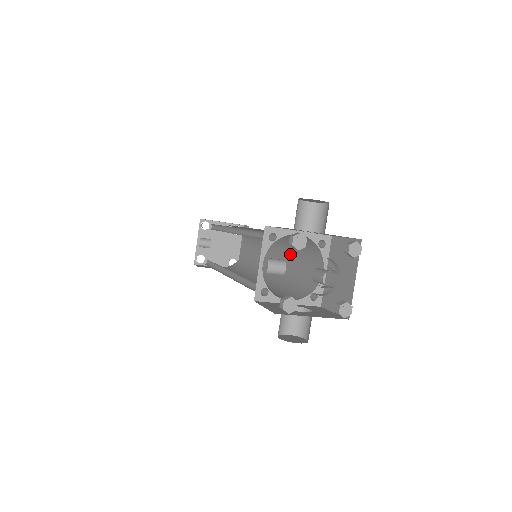
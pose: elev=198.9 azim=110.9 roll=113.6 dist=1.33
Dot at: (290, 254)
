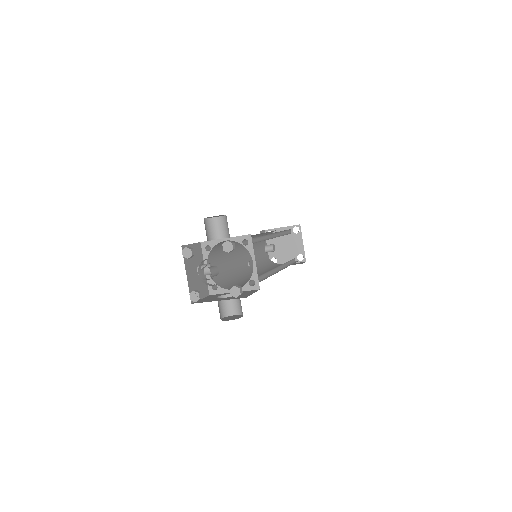
Dot at: occluded
